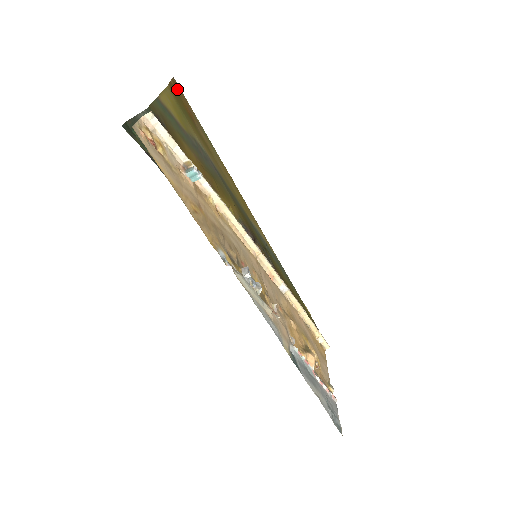
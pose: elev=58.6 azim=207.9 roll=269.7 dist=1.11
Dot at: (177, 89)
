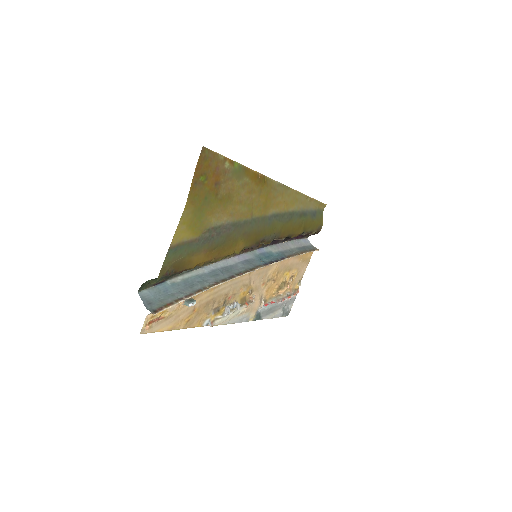
Dot at: (204, 165)
